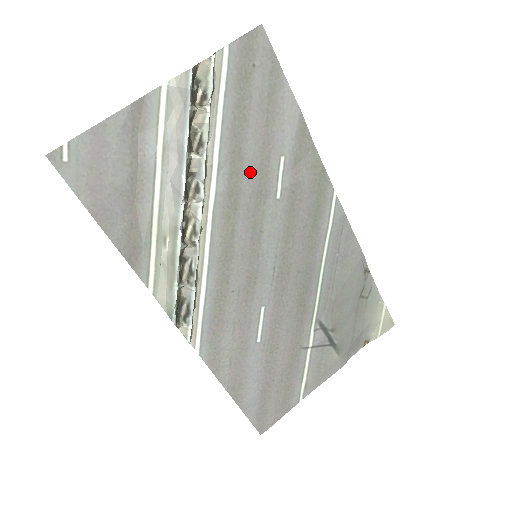
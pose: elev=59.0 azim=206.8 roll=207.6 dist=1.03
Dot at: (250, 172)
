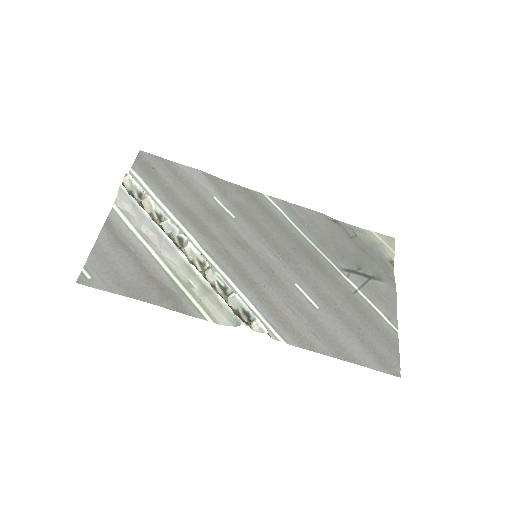
Dot at: (203, 215)
